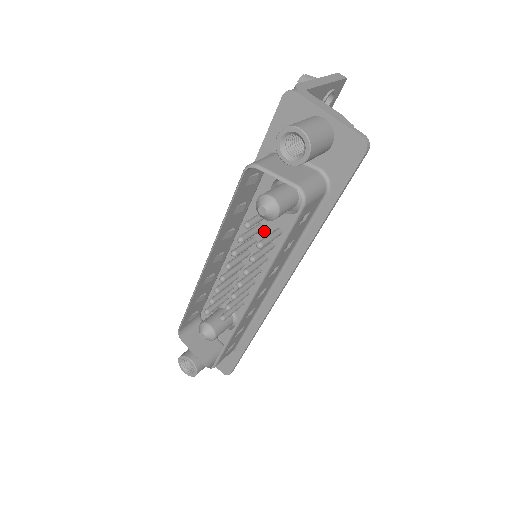
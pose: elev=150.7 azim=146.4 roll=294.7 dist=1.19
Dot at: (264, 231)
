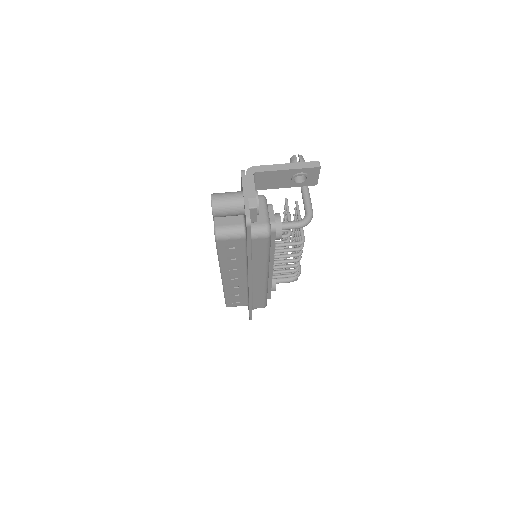
Dot at: occluded
